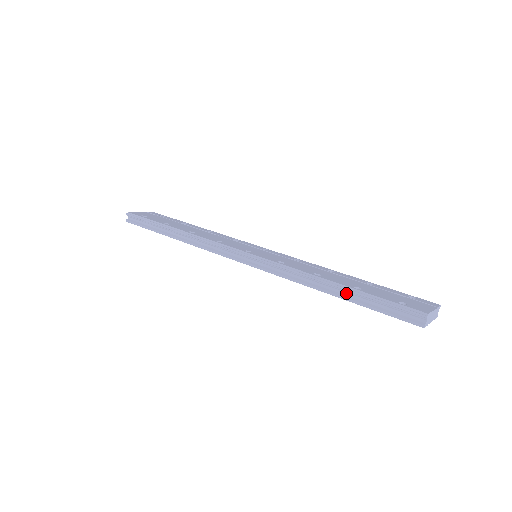
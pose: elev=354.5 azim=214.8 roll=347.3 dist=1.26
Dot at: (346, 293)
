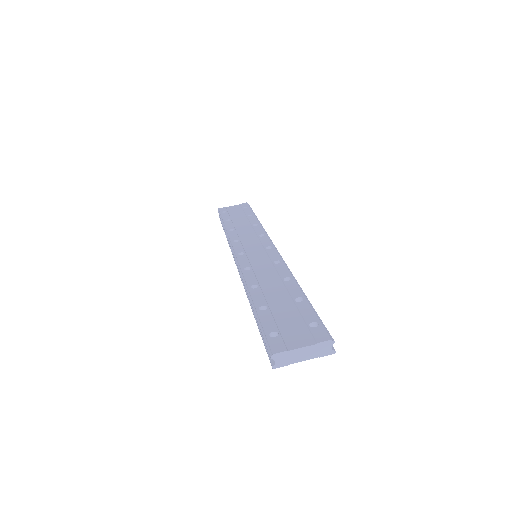
Dot at: occluded
